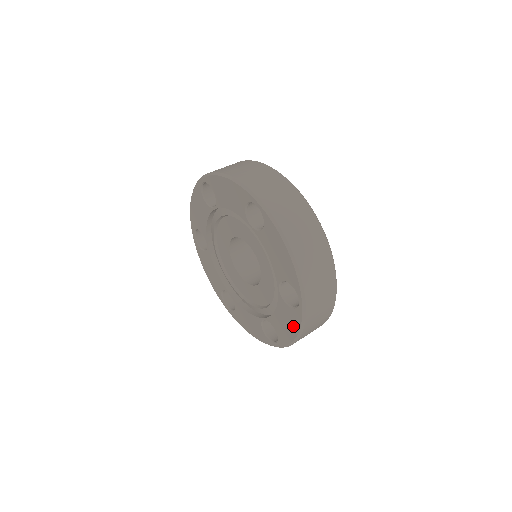
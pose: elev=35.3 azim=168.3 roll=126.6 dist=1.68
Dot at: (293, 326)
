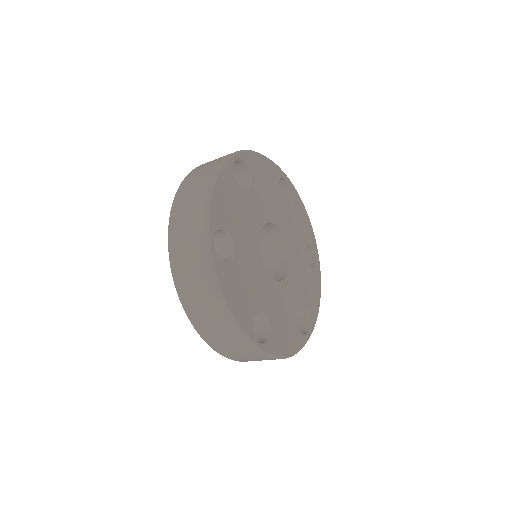
Dot at: occluded
